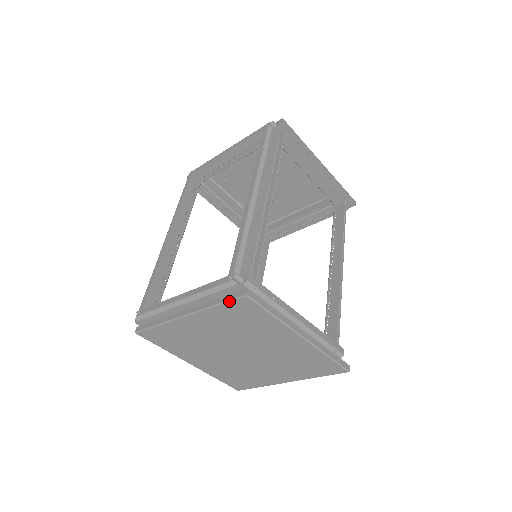
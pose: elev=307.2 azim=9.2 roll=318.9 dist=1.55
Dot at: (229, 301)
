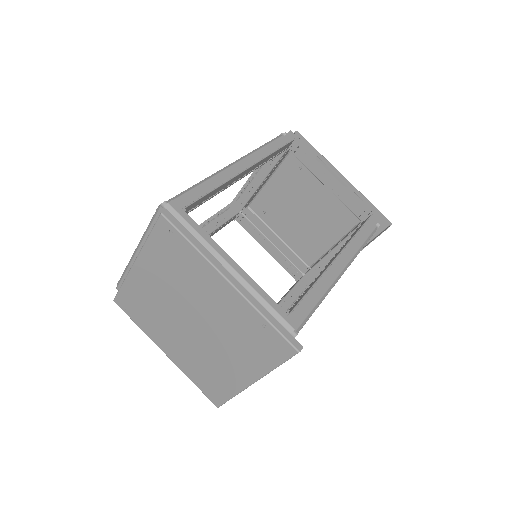
Dot at: (153, 227)
